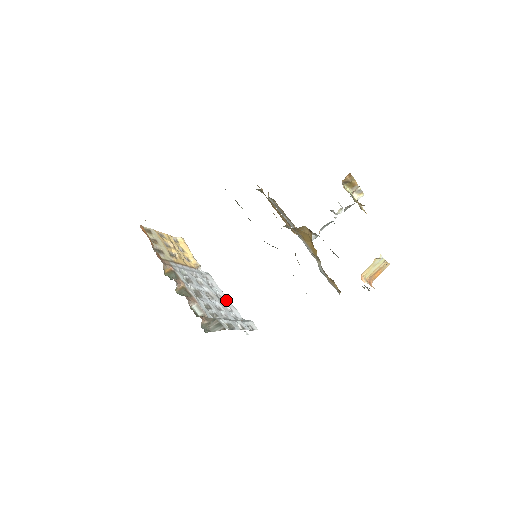
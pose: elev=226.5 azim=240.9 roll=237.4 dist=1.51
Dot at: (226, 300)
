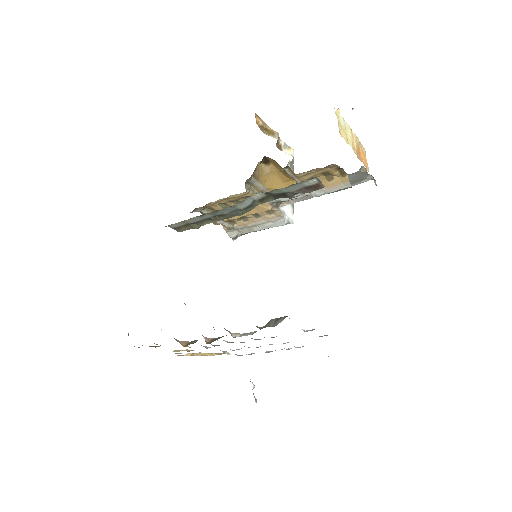
Dot at: occluded
